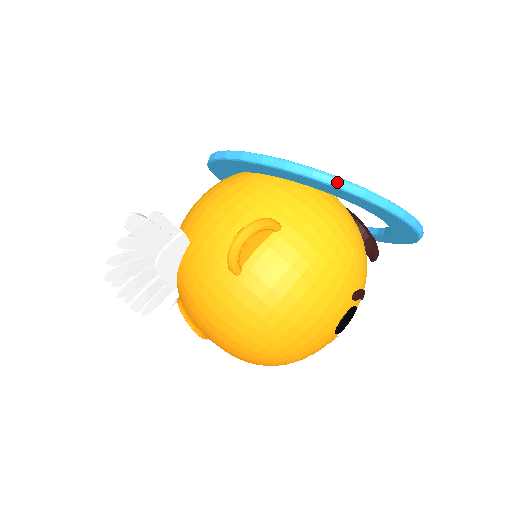
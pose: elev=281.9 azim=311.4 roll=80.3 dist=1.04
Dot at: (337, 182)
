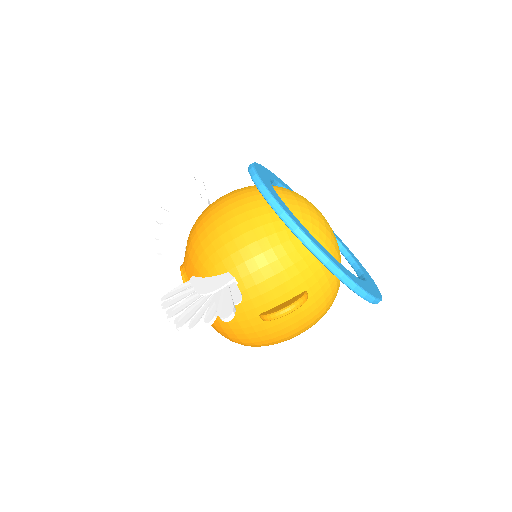
Dot at: (364, 296)
